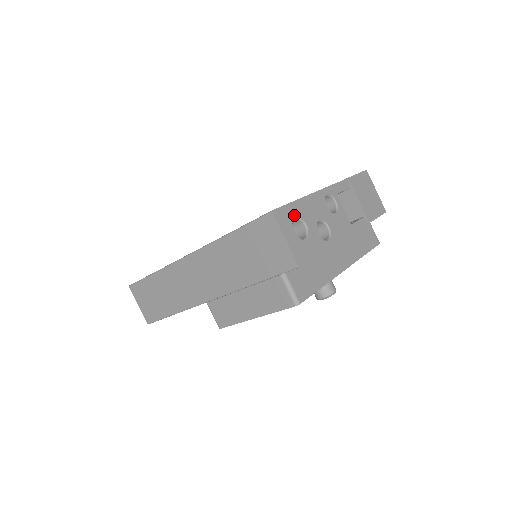
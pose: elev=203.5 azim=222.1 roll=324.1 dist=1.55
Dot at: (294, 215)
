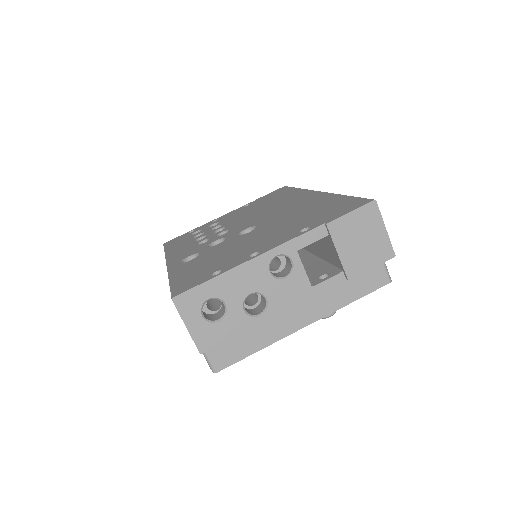
Dot at: (207, 296)
